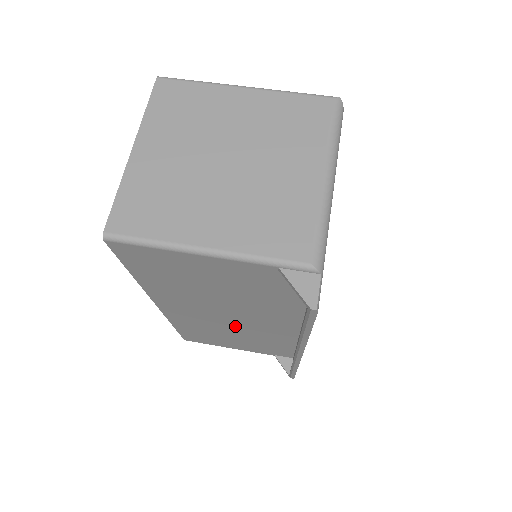
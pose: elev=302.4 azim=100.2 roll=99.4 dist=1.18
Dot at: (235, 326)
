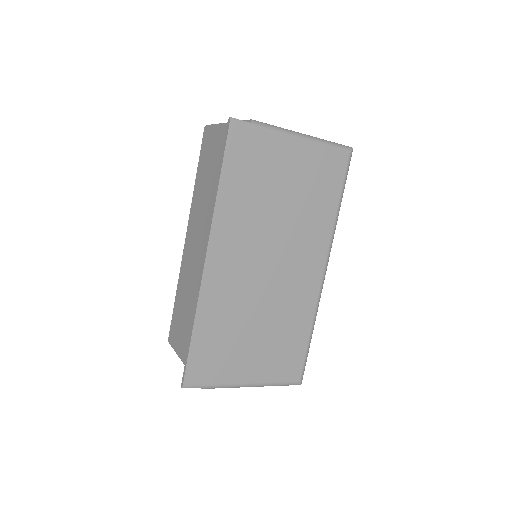
Dot at: (200, 271)
